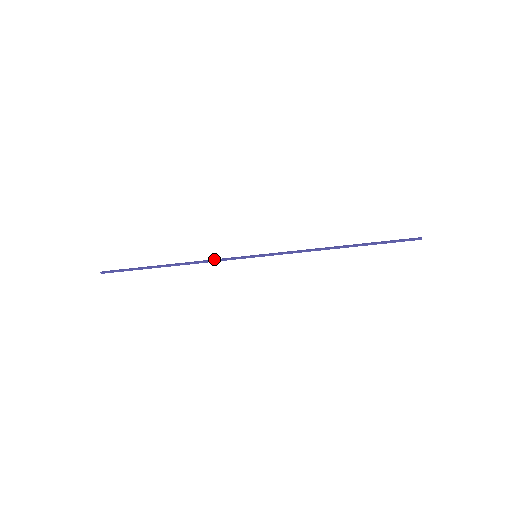
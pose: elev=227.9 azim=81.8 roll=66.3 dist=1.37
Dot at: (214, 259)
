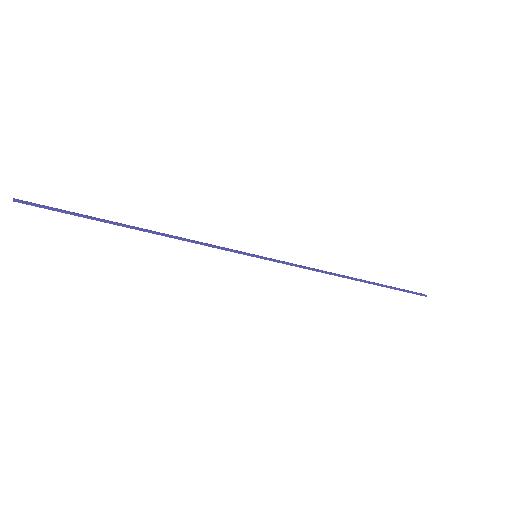
Dot at: occluded
